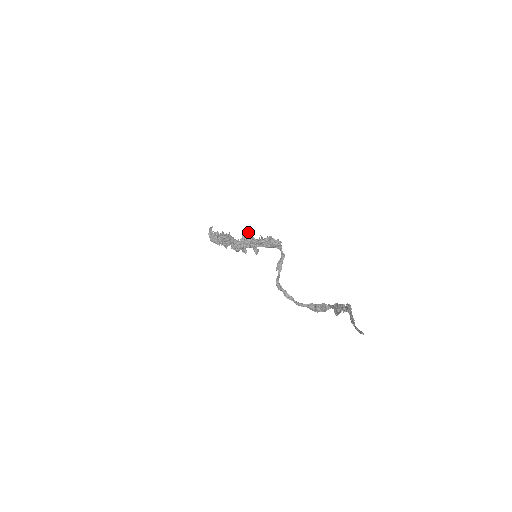
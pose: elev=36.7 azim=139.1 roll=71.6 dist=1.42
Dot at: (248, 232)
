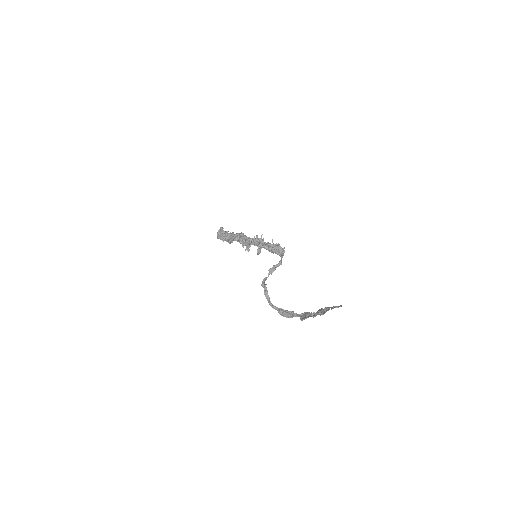
Dot at: (262, 234)
